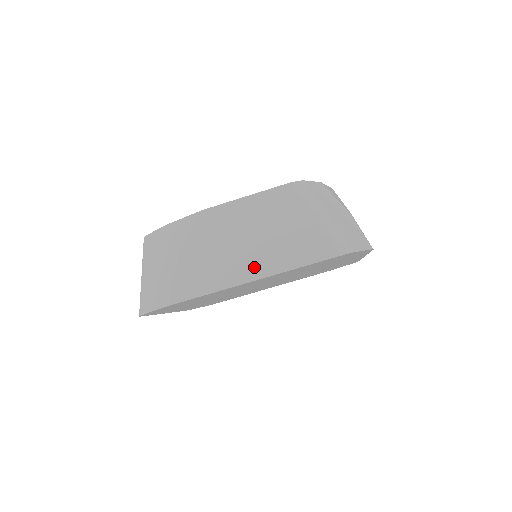
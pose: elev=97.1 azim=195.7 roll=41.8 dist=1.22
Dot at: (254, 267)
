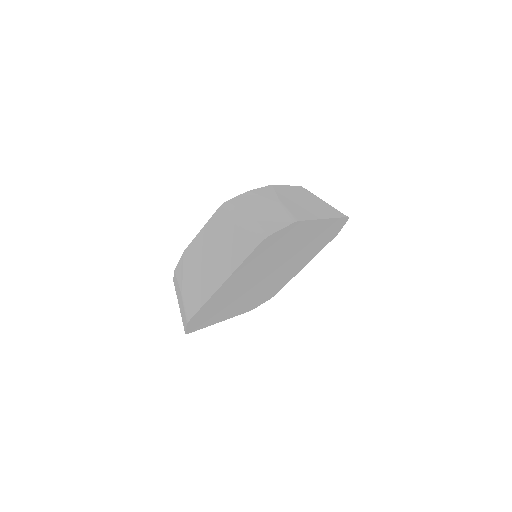
Dot at: (219, 275)
